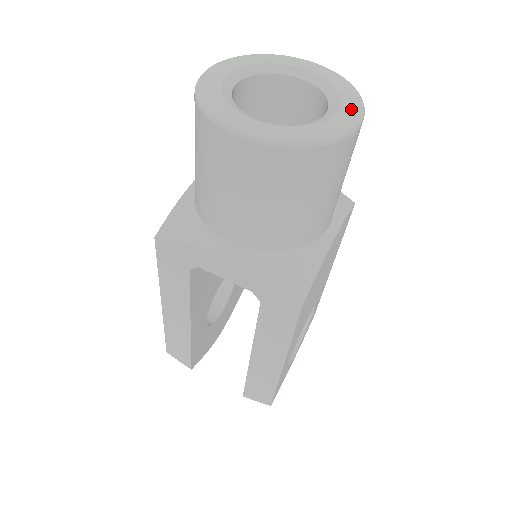
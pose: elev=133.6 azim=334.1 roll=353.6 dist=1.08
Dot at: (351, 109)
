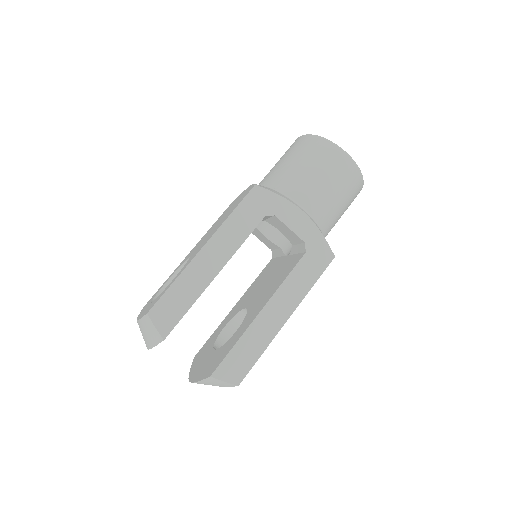
Dot at: occluded
